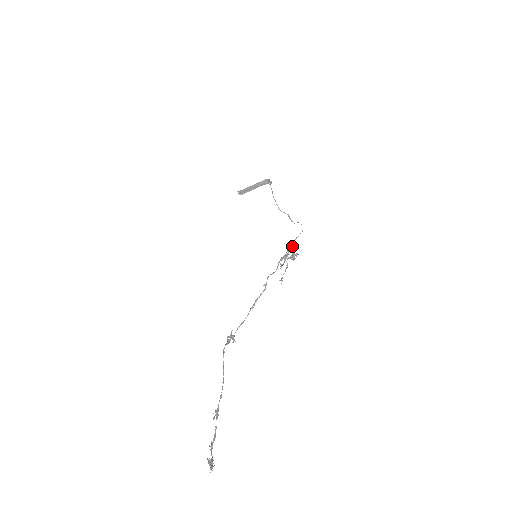
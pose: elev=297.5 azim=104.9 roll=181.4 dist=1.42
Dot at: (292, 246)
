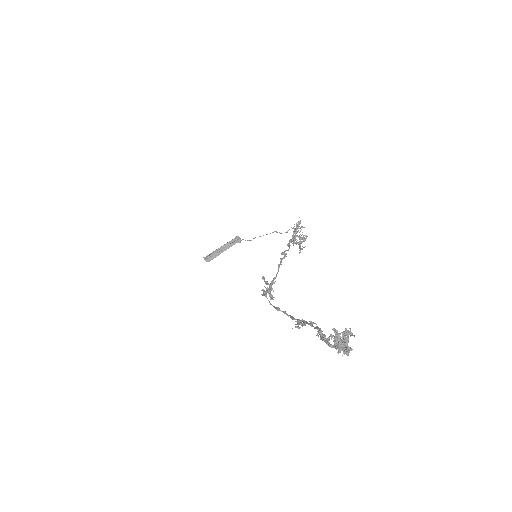
Dot at: (298, 221)
